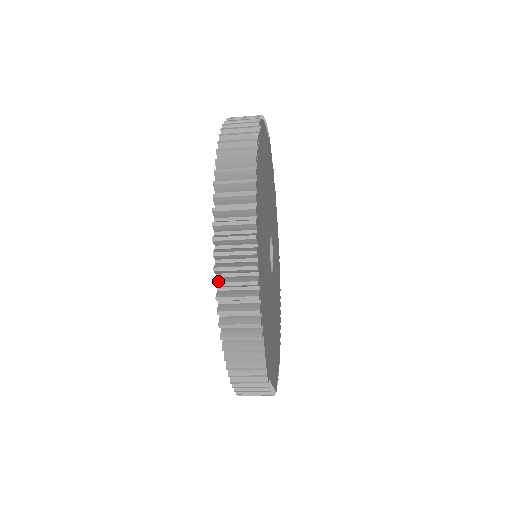
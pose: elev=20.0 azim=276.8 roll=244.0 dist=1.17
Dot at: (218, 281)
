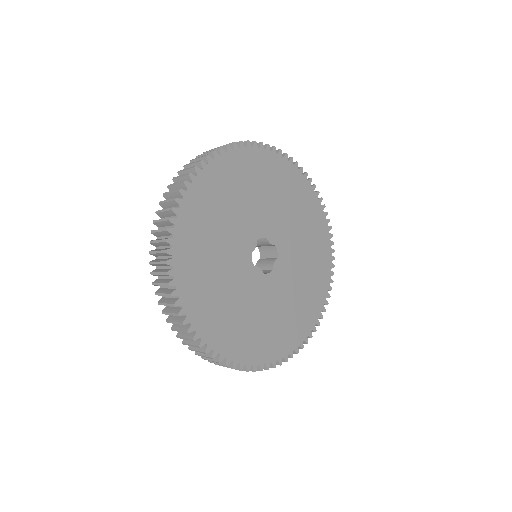
Dot at: (166, 193)
